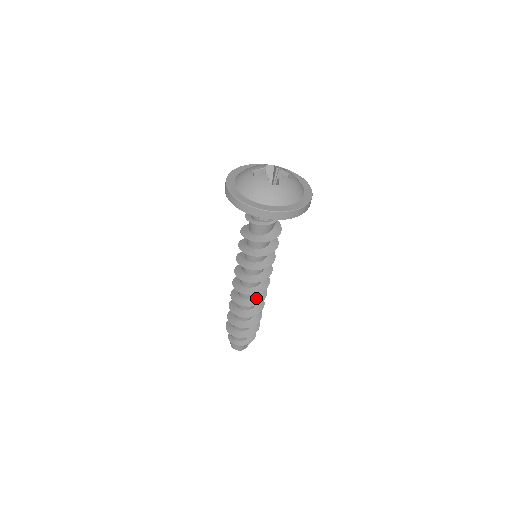
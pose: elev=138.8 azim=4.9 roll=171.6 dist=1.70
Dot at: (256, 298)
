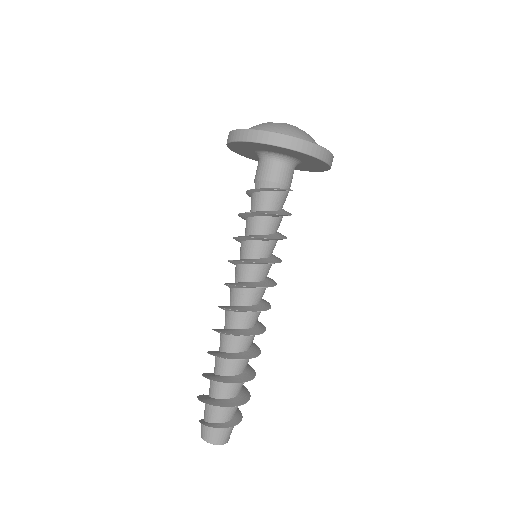
Dot at: (257, 325)
